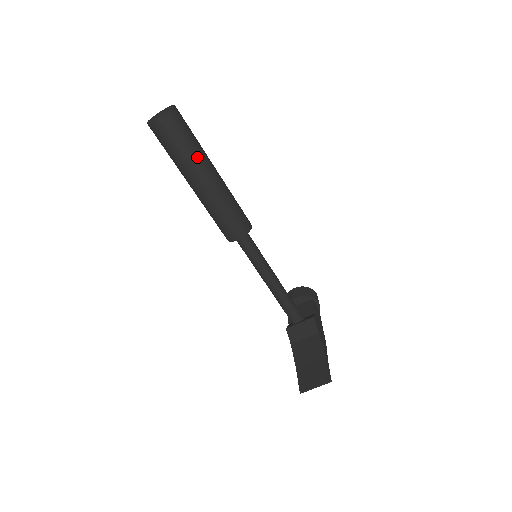
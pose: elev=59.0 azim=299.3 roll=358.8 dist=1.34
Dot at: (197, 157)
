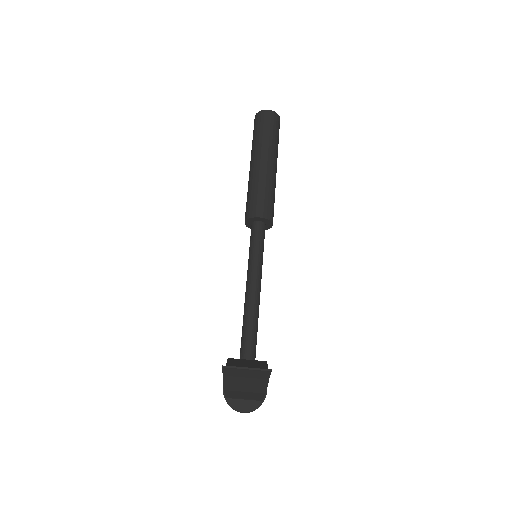
Dot at: (274, 146)
